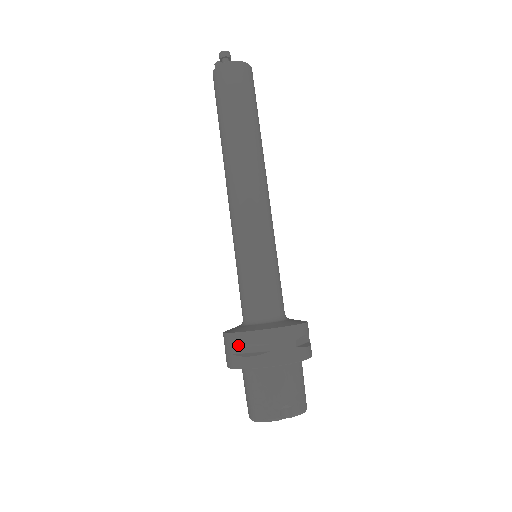
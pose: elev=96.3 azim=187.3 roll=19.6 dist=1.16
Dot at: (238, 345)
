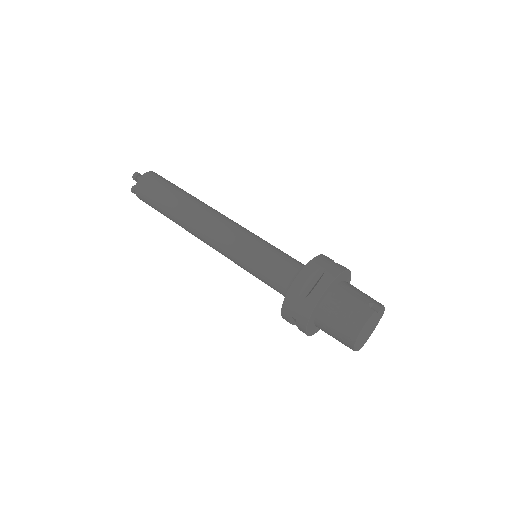
Dot at: (301, 289)
